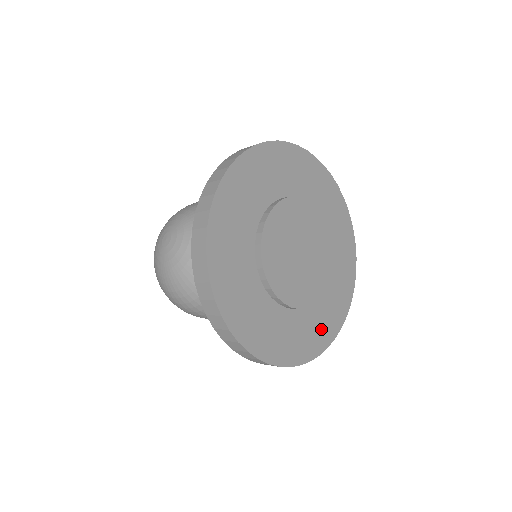
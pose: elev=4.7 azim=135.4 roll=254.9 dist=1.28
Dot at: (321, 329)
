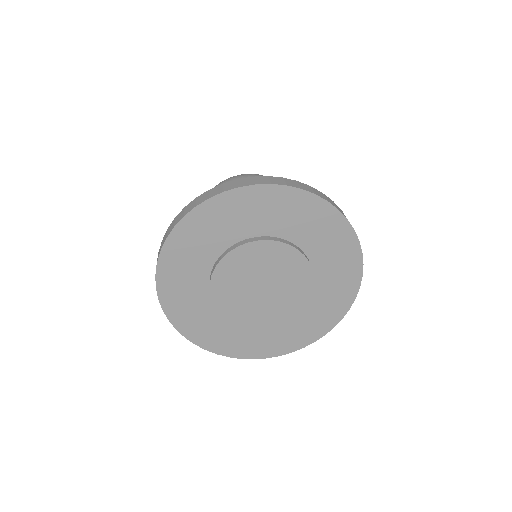
Dot at: (236, 343)
